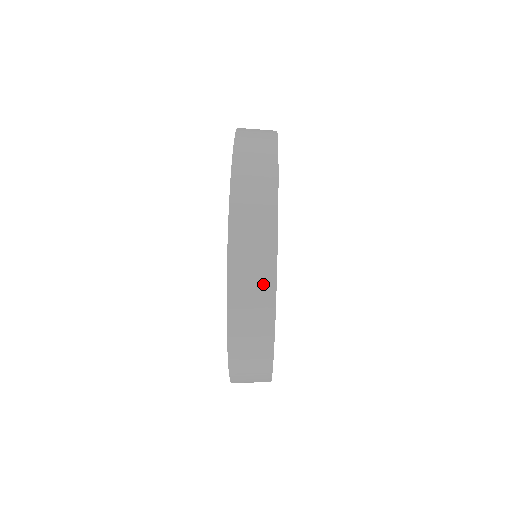
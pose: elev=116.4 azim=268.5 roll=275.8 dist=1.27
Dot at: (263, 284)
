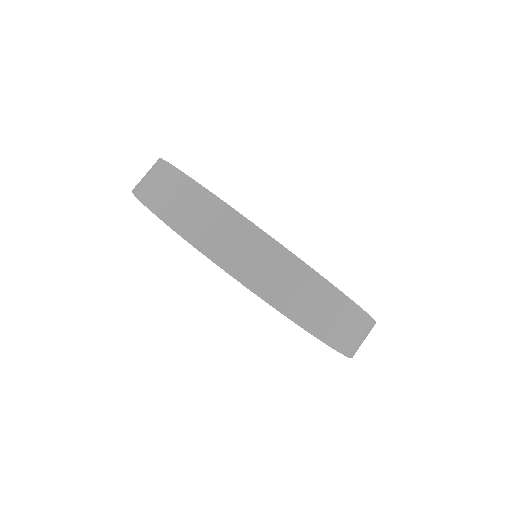
Dot at: (351, 317)
